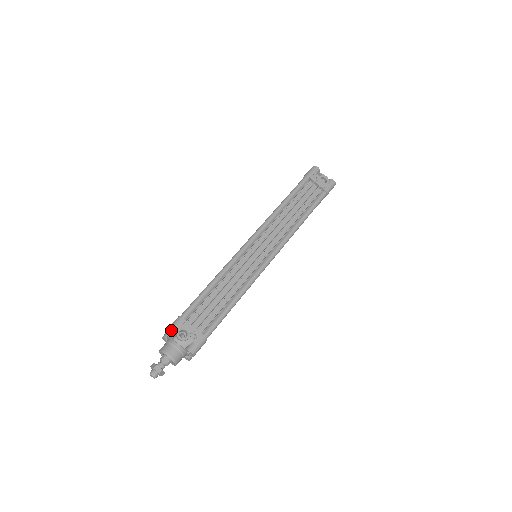
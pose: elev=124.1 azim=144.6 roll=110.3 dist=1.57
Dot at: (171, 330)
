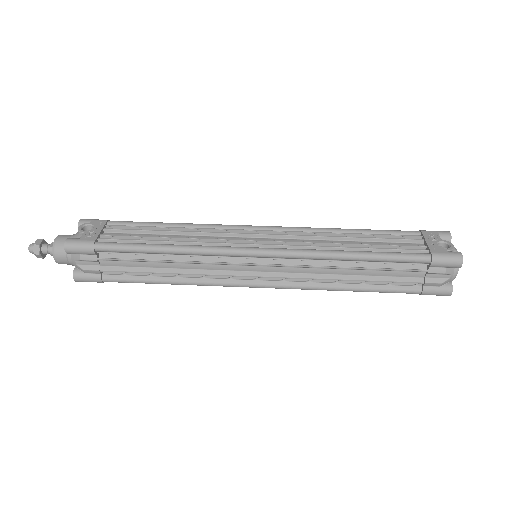
Dot at: (86, 219)
